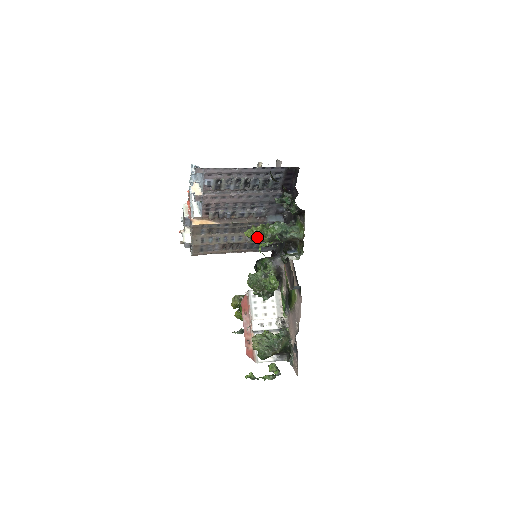
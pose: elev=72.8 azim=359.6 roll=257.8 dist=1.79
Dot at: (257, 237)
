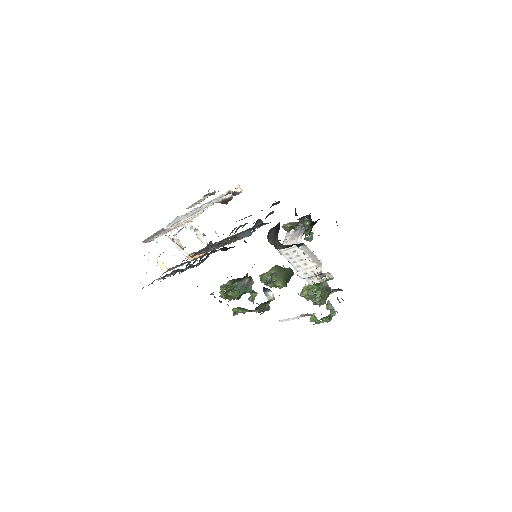
Dot at: (229, 298)
